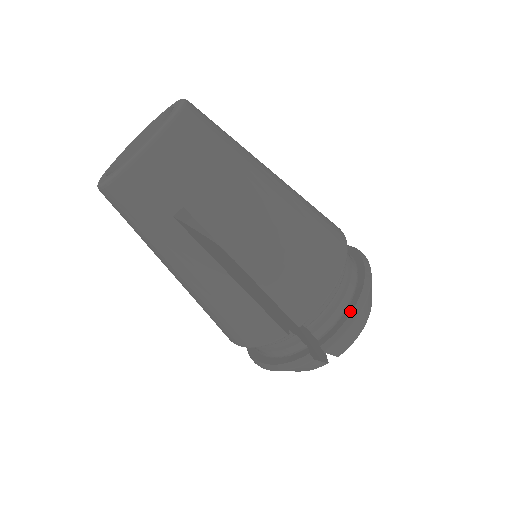
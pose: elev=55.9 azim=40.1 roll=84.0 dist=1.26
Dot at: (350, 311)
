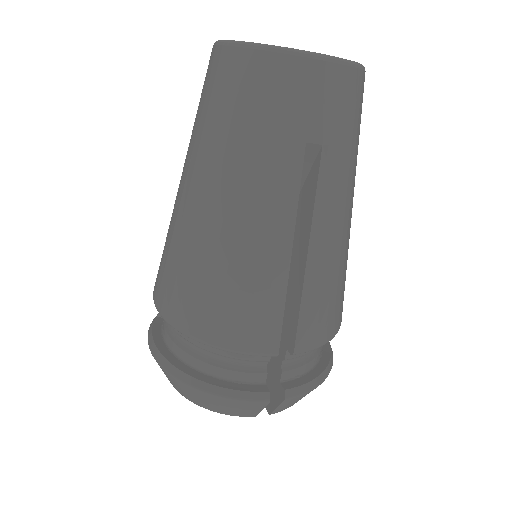
Dot at: (321, 370)
